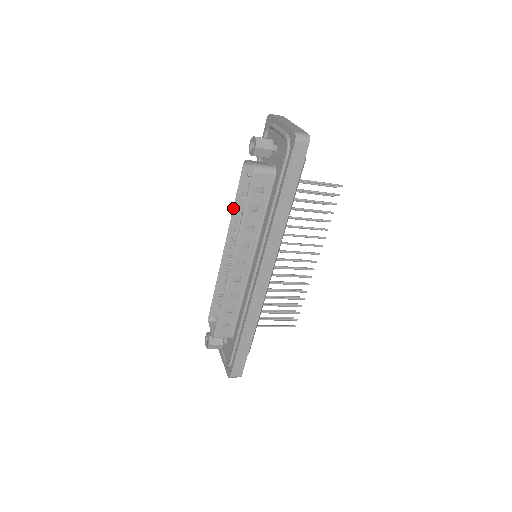
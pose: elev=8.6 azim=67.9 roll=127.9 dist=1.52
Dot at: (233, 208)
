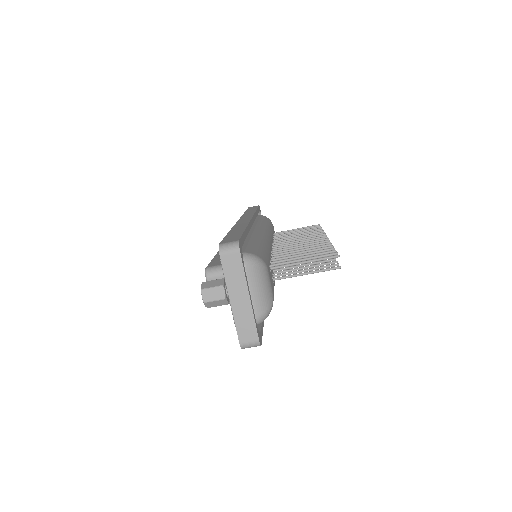
Dot at: occluded
